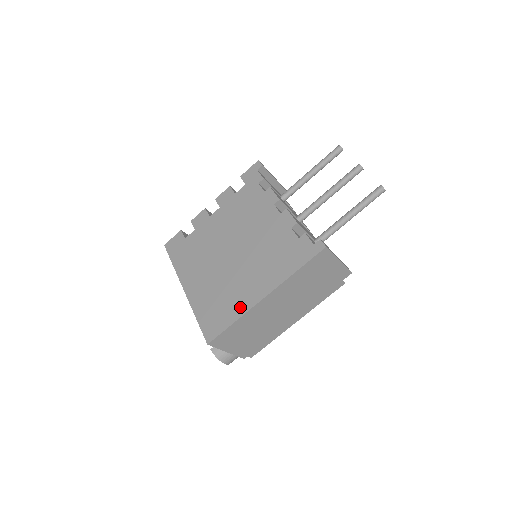
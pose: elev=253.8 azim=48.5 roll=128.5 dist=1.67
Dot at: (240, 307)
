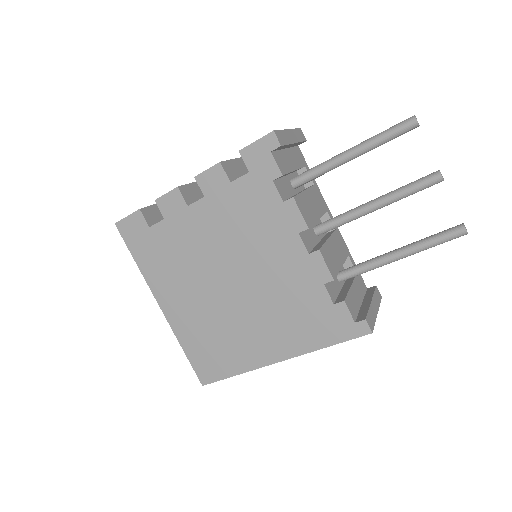
Dot at: (245, 361)
